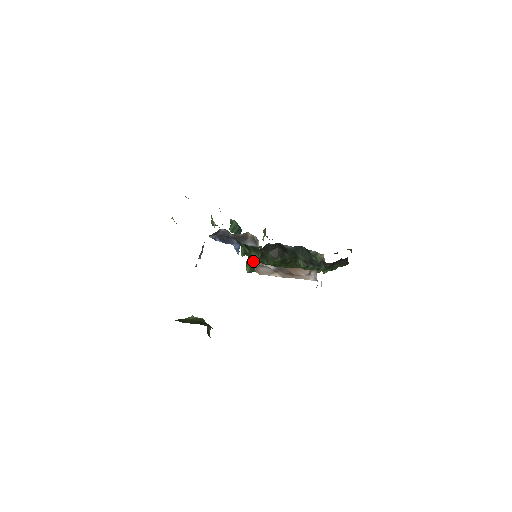
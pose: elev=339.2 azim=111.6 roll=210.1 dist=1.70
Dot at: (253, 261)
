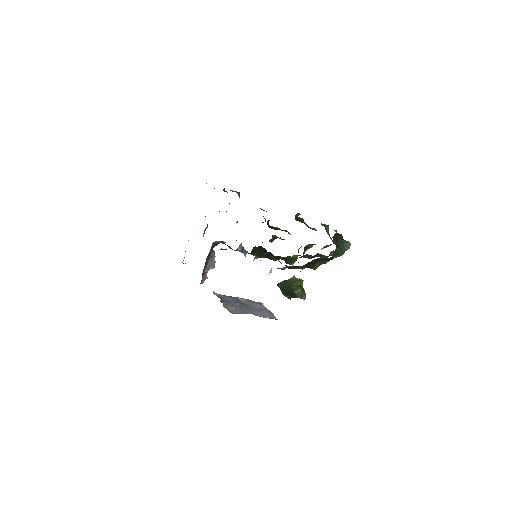
Dot at: occluded
